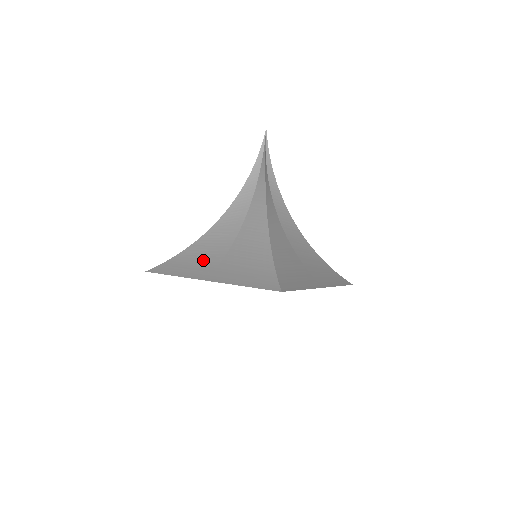
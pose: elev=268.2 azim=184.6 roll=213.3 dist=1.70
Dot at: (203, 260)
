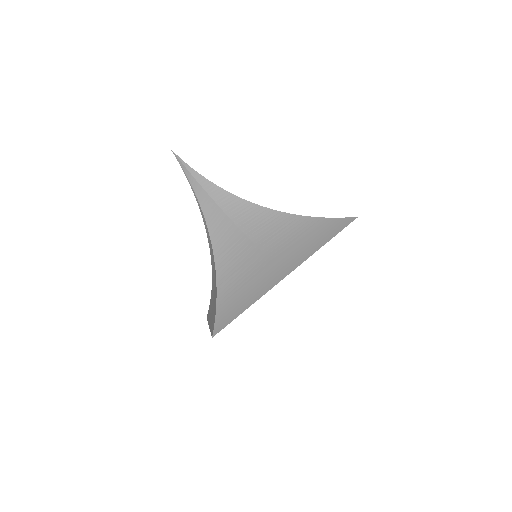
Dot at: (252, 275)
